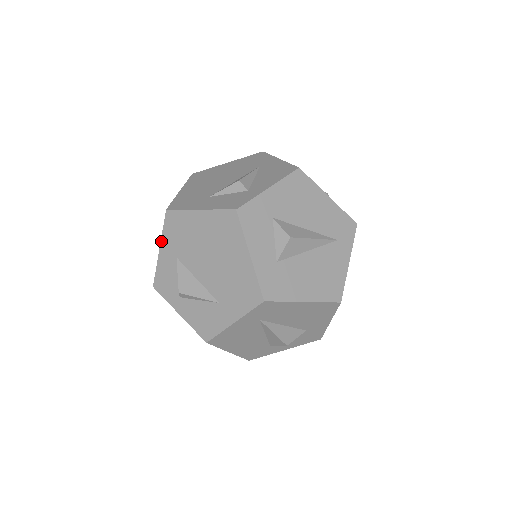
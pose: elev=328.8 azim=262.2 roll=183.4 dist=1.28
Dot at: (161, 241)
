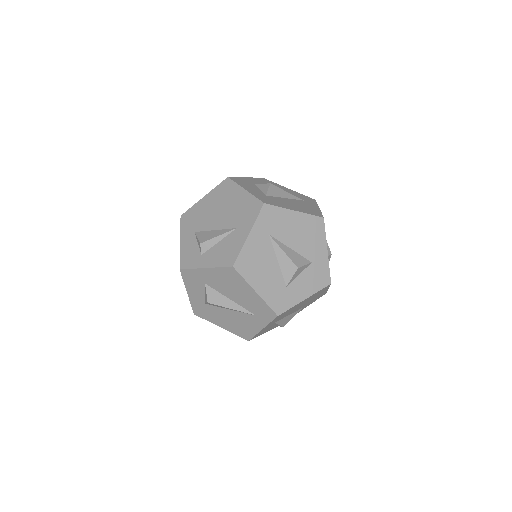
Dot at: occluded
